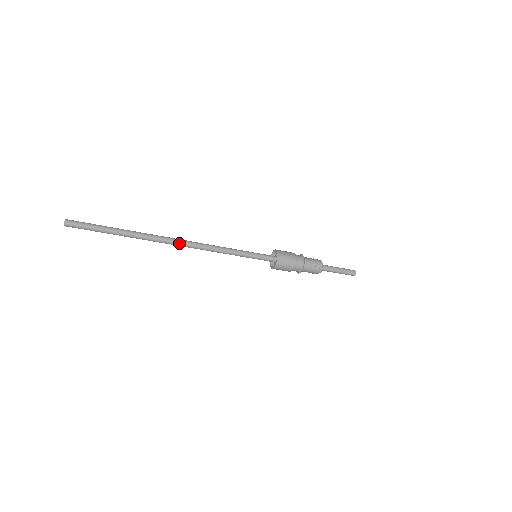
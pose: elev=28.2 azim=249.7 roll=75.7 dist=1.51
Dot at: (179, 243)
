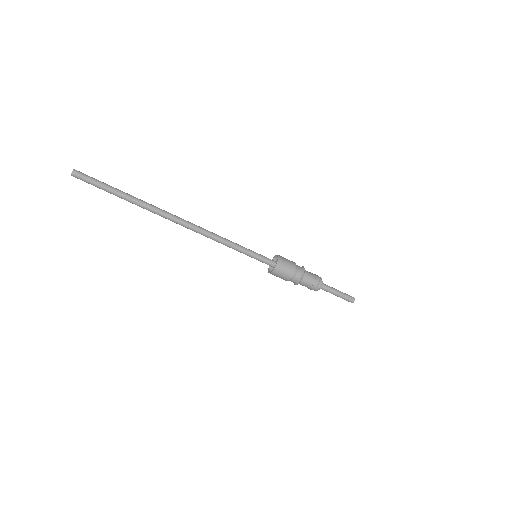
Dot at: (182, 221)
